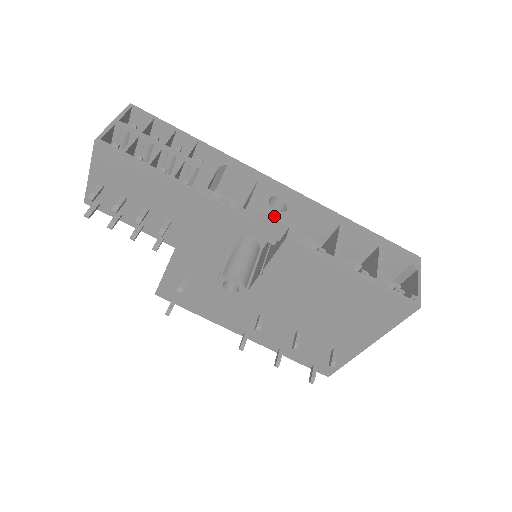
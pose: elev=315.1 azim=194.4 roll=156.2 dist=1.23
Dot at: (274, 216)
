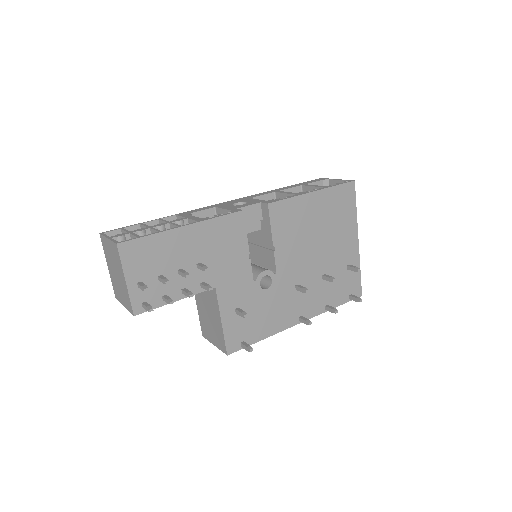
Dot at: (247, 205)
